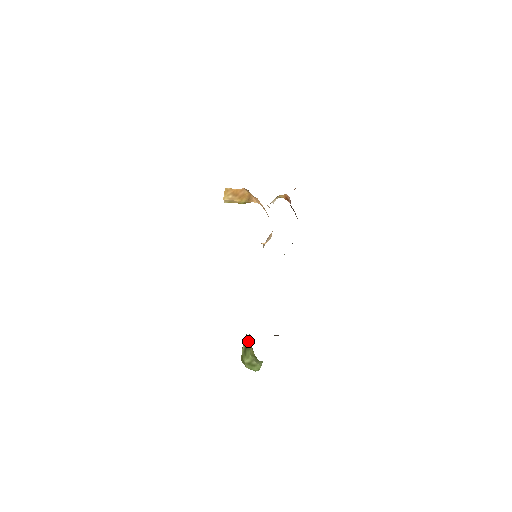
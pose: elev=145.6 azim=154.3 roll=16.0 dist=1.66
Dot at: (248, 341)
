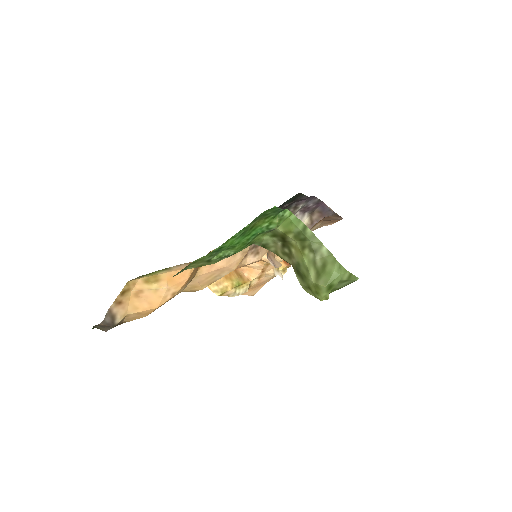
Dot at: (287, 259)
